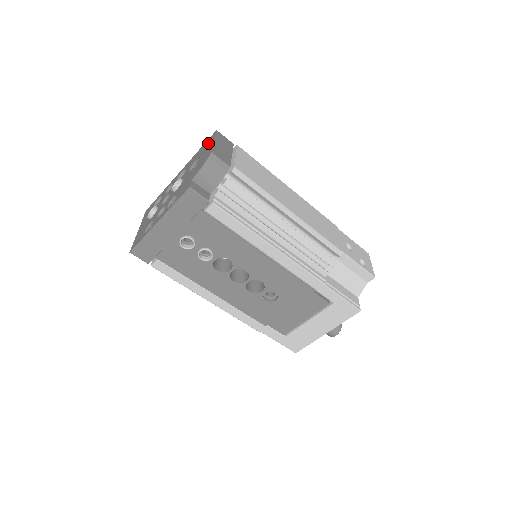
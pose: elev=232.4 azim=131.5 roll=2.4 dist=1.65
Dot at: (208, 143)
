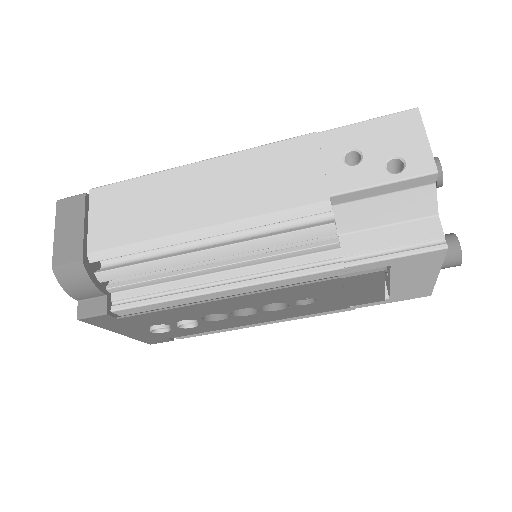
Dot at: occluded
